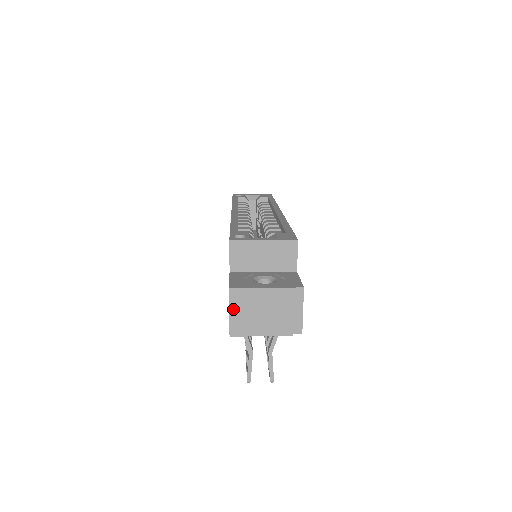
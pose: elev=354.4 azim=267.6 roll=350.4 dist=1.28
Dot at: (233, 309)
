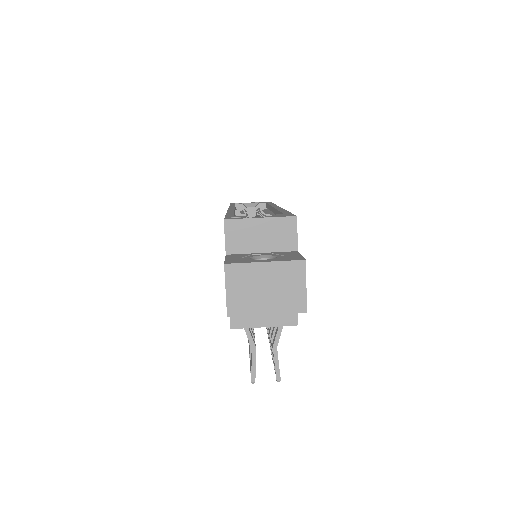
Dot at: (230, 287)
